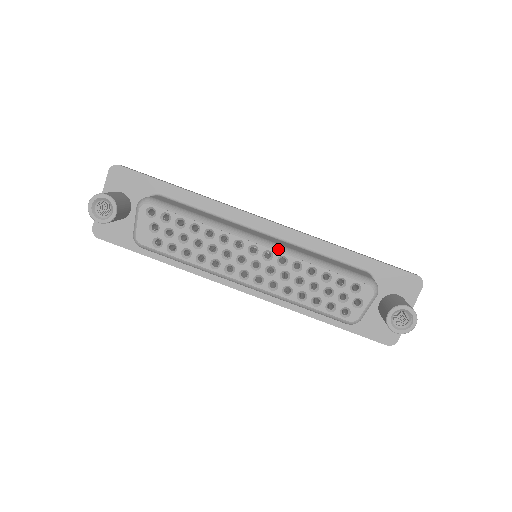
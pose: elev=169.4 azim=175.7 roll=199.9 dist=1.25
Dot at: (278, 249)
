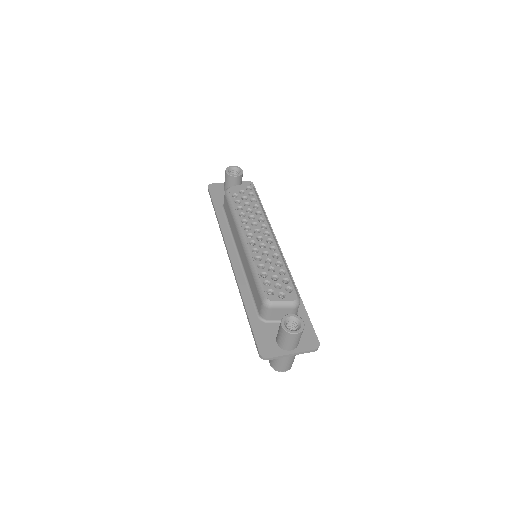
Dot at: (277, 244)
